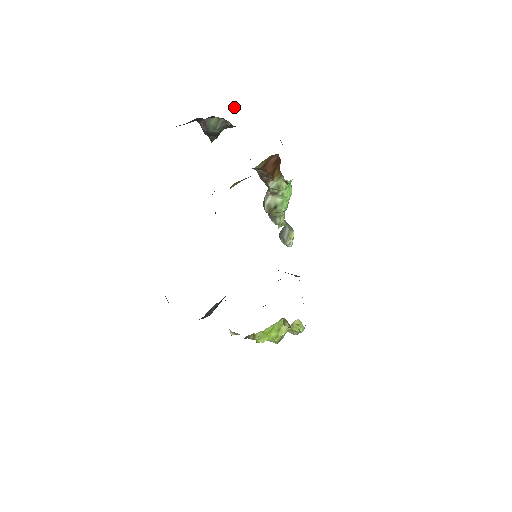
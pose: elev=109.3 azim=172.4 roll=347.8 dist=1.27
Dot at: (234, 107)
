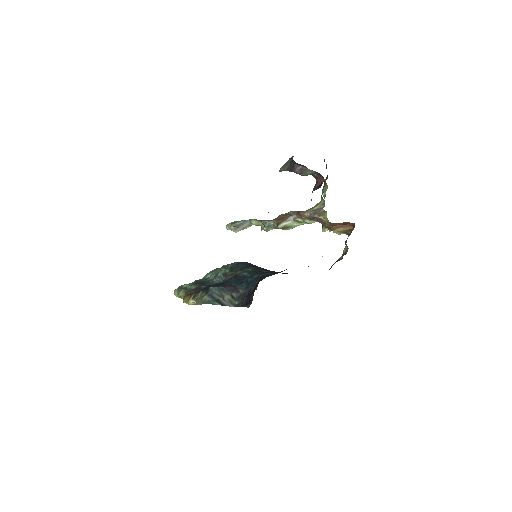
Dot at: occluded
